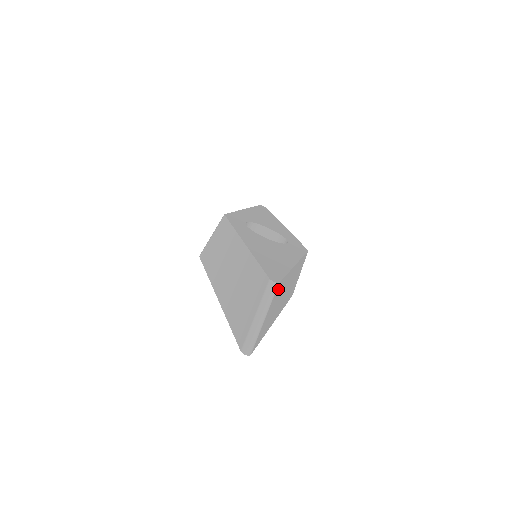
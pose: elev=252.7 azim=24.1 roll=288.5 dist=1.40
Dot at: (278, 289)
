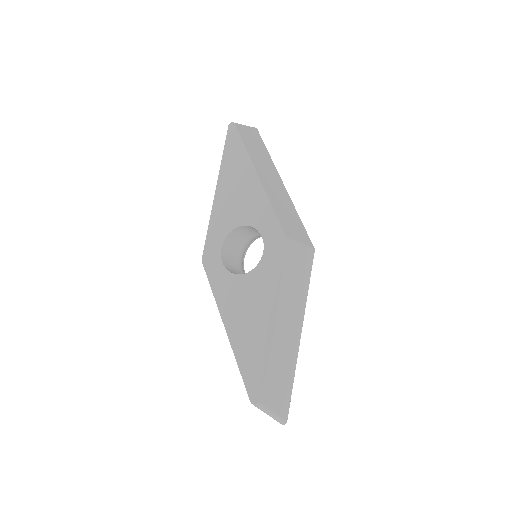
Dot at: (265, 391)
